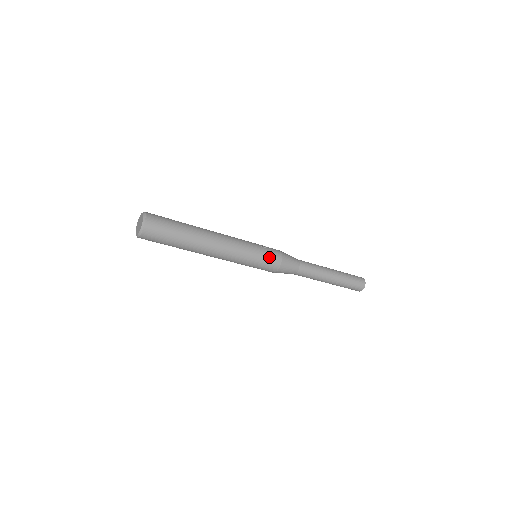
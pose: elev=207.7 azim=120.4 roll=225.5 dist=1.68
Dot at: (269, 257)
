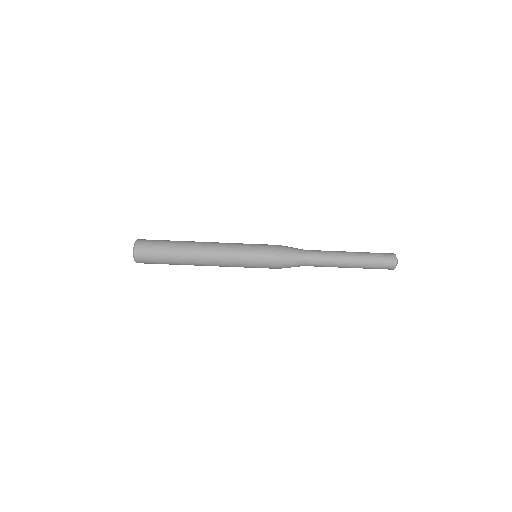
Dot at: (265, 245)
